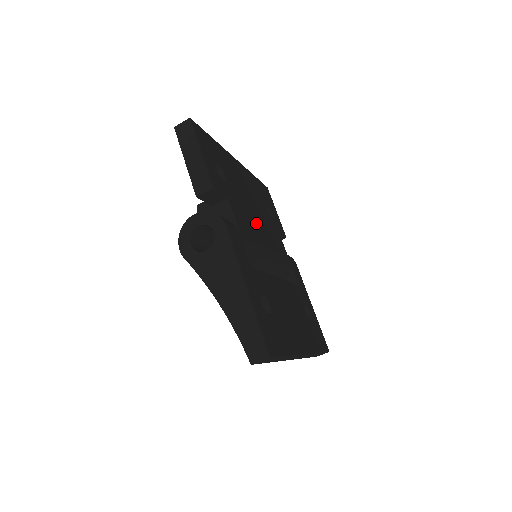
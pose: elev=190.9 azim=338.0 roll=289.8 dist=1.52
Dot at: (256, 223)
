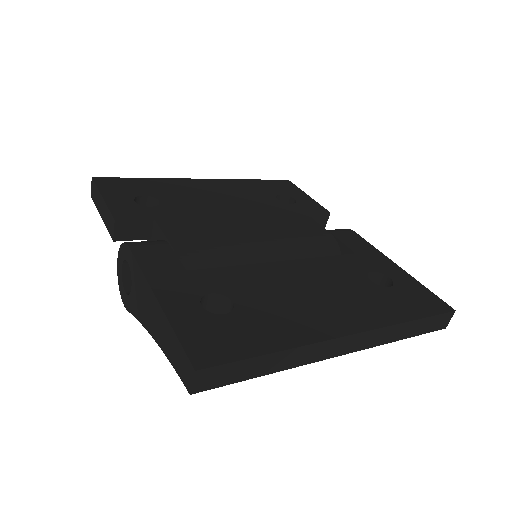
Dot at: (232, 222)
